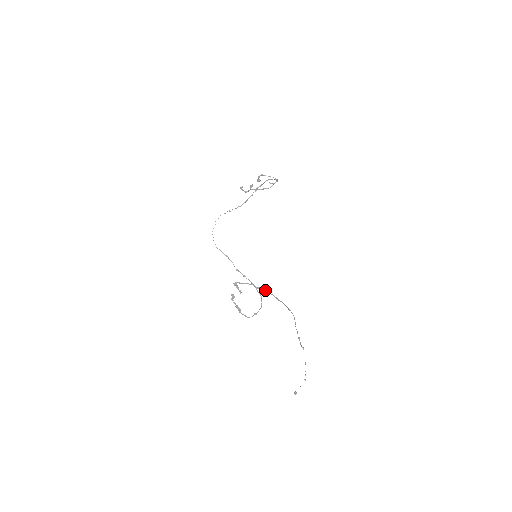
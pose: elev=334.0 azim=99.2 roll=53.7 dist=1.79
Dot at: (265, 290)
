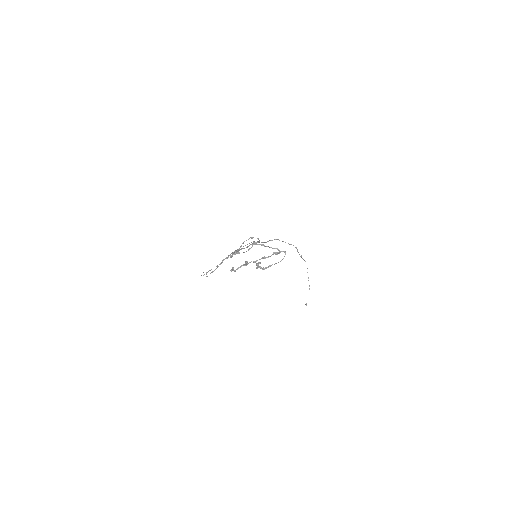
Dot at: occluded
